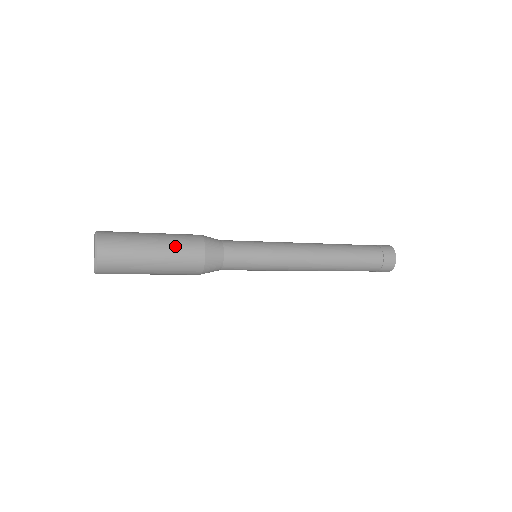
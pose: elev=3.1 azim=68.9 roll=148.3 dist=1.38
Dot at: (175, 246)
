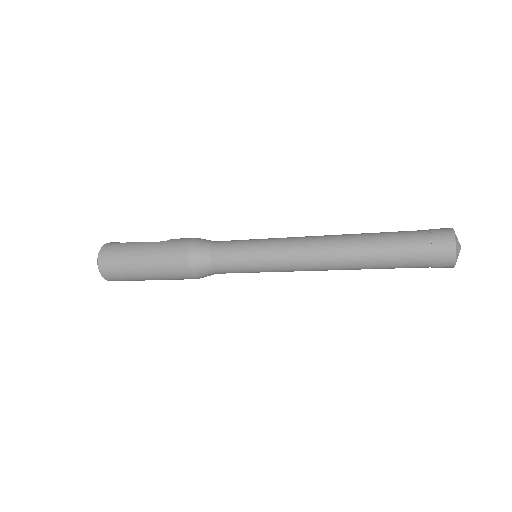
Dot at: (160, 261)
